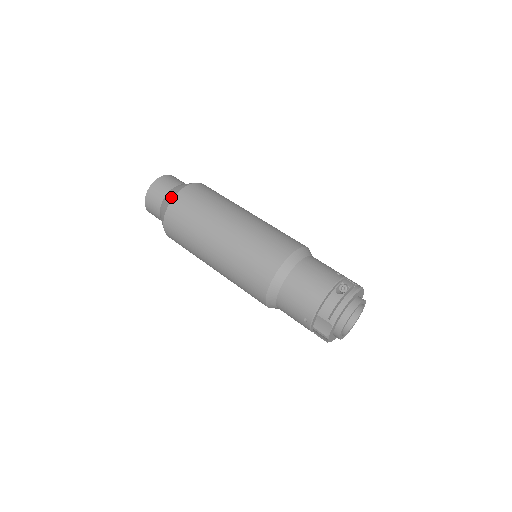
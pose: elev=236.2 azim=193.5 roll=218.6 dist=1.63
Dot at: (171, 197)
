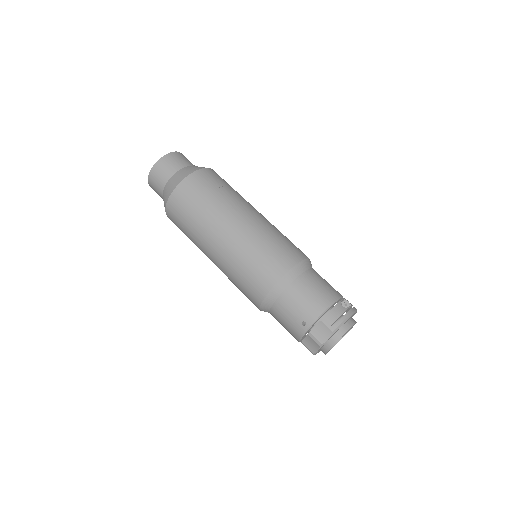
Dot at: (190, 171)
